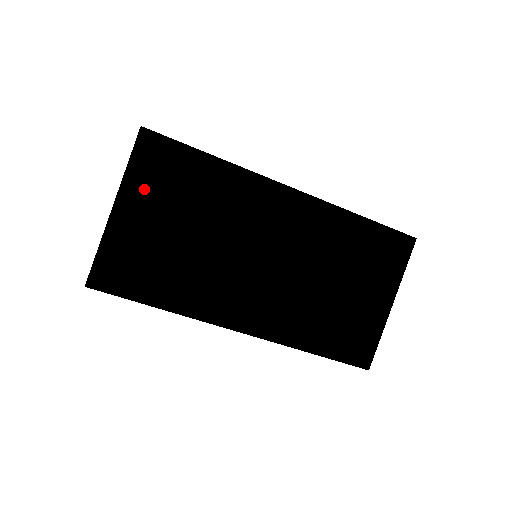
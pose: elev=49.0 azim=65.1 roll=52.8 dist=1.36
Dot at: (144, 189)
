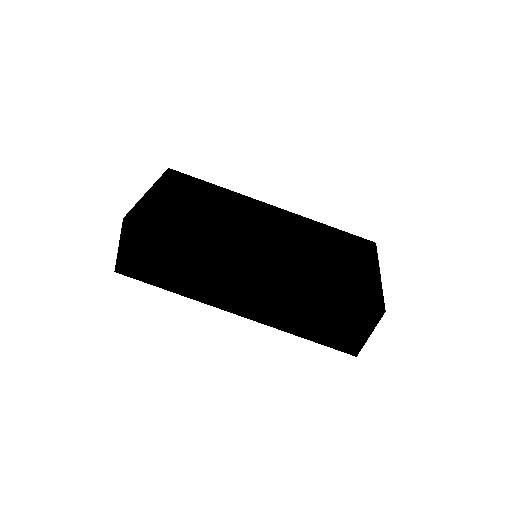
Dot at: (171, 188)
